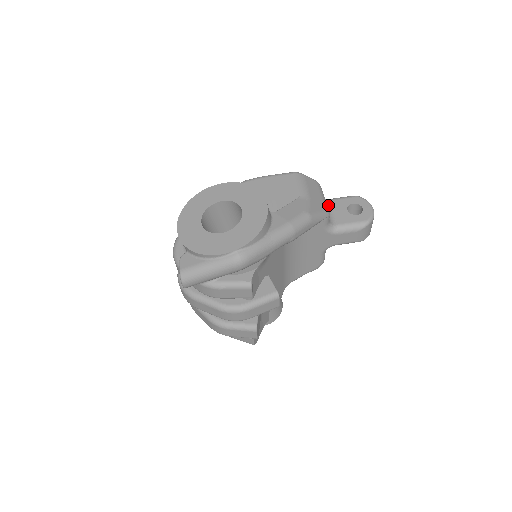
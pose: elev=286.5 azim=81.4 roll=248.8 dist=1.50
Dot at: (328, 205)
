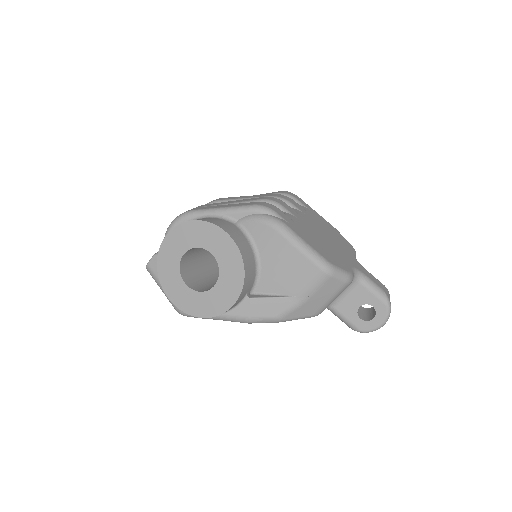
Dot at: (352, 286)
